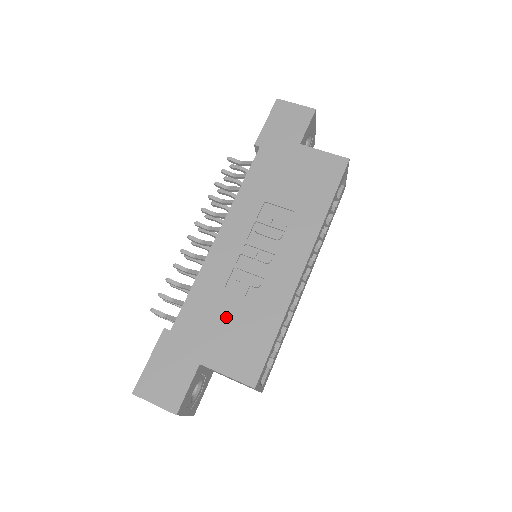
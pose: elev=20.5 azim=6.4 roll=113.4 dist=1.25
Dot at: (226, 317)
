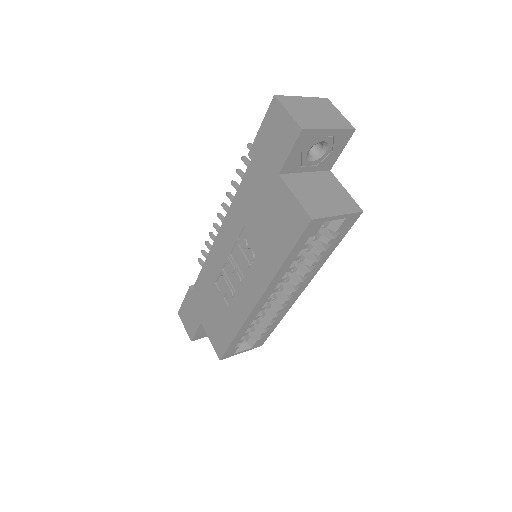
Dot at: (214, 304)
